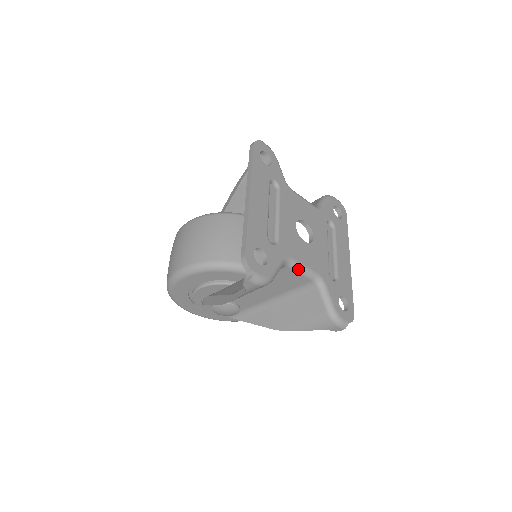
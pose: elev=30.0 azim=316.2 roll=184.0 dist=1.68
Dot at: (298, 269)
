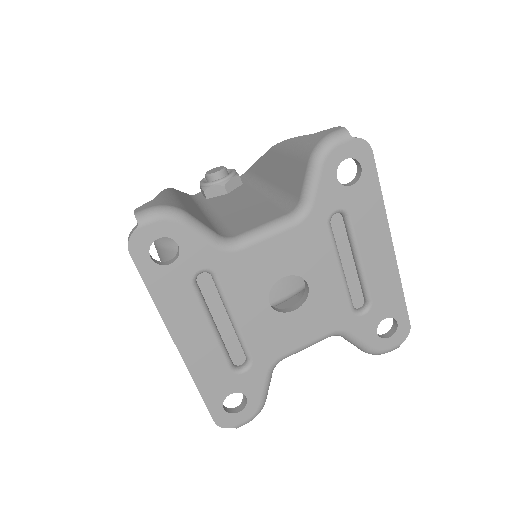
Dot at: occluded
